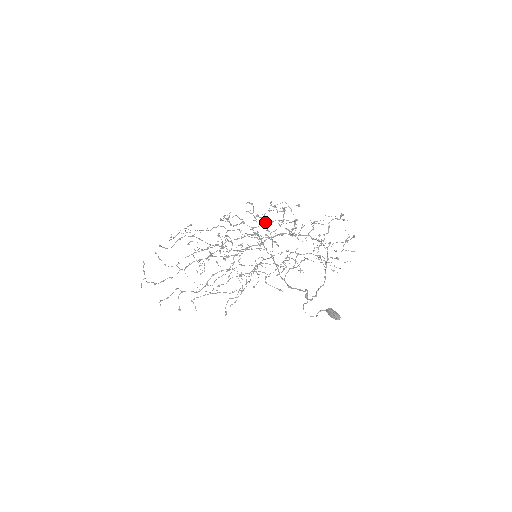
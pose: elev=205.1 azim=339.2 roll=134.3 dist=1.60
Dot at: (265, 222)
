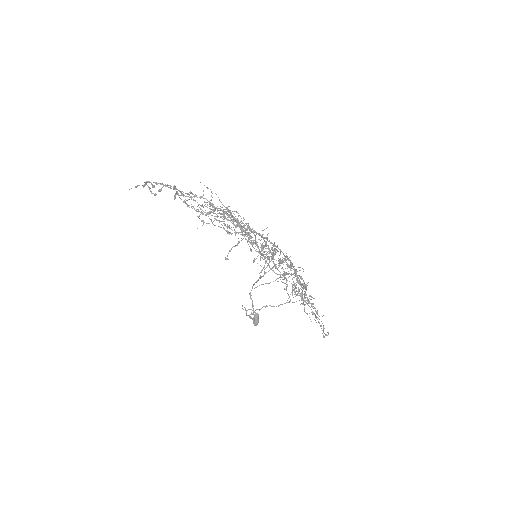
Dot at: (286, 274)
